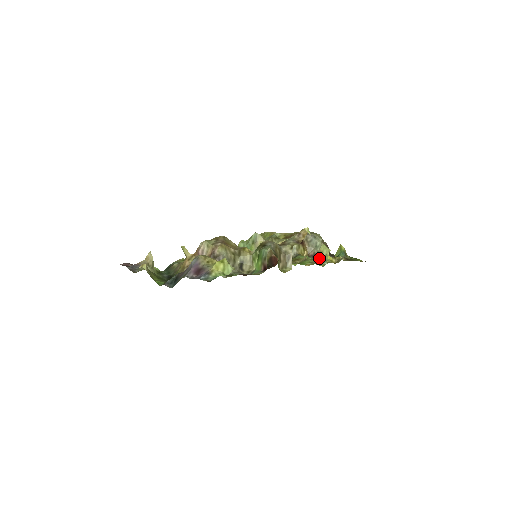
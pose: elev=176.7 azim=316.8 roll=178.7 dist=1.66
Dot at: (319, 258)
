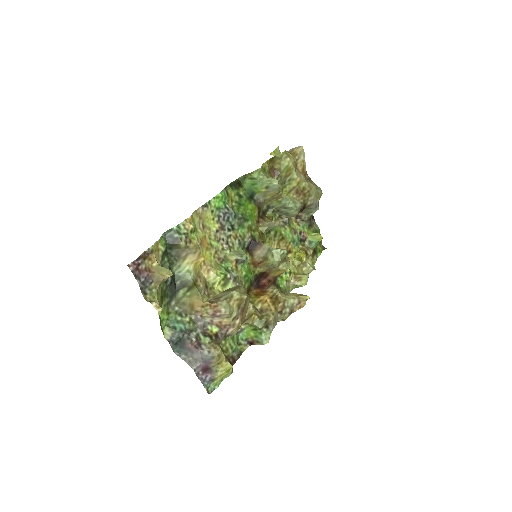
Dot at: (295, 280)
